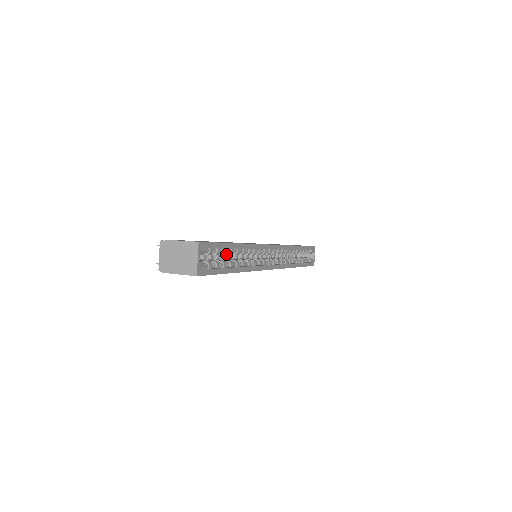
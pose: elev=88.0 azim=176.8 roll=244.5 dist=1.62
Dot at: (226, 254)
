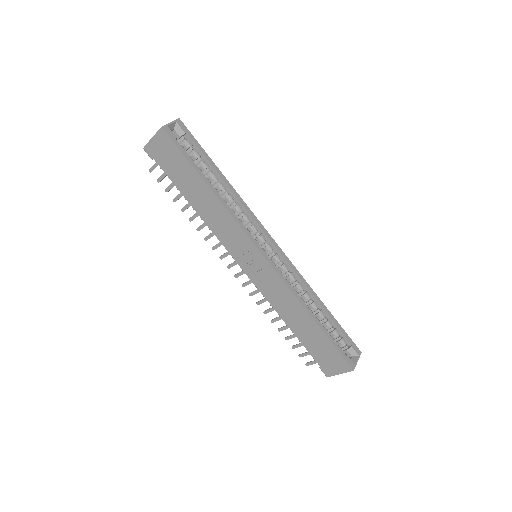
Dot at: (208, 177)
